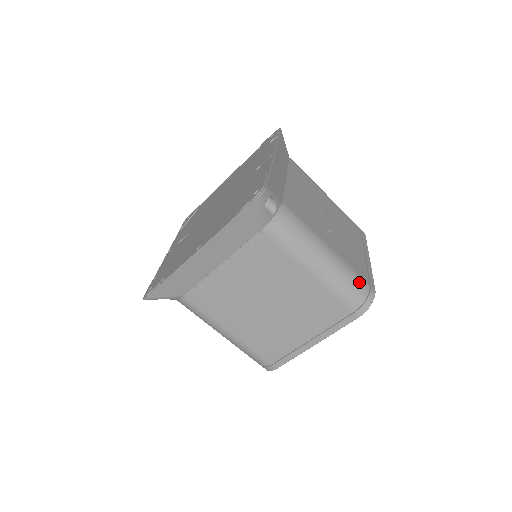
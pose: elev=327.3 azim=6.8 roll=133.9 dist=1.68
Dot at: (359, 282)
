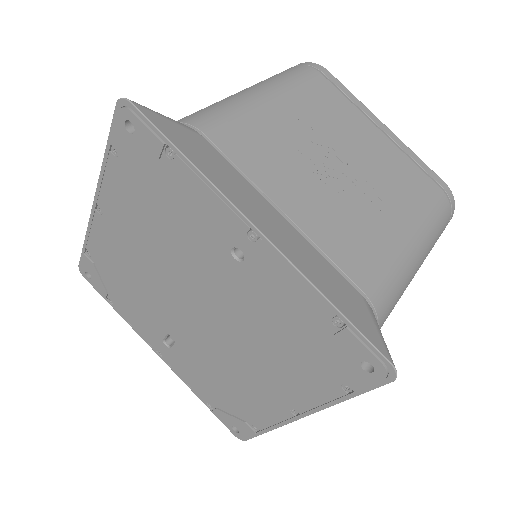
Dot at: (441, 209)
